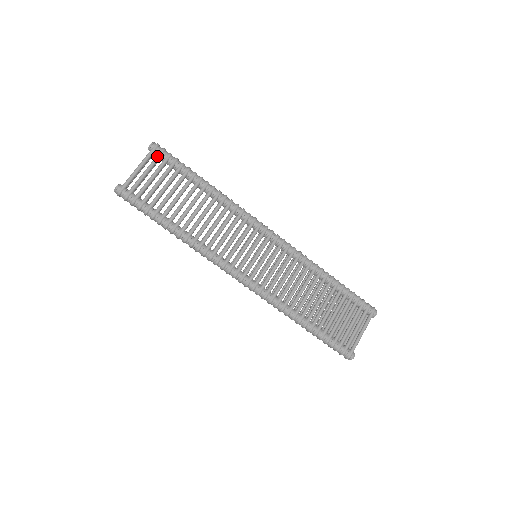
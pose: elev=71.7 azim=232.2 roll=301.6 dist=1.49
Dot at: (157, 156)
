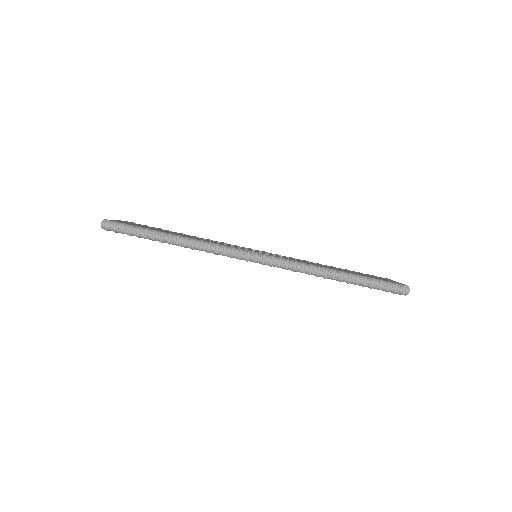
Dot at: (130, 222)
